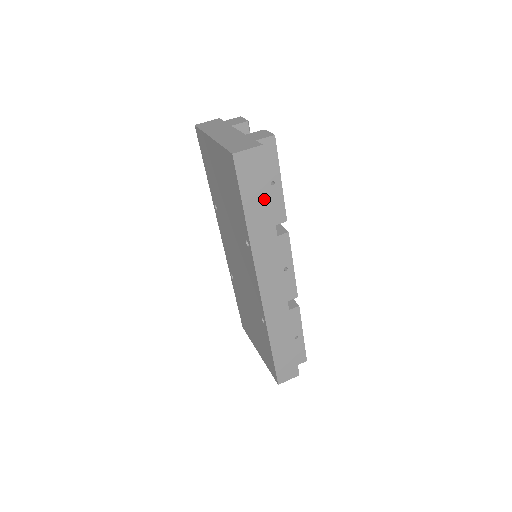
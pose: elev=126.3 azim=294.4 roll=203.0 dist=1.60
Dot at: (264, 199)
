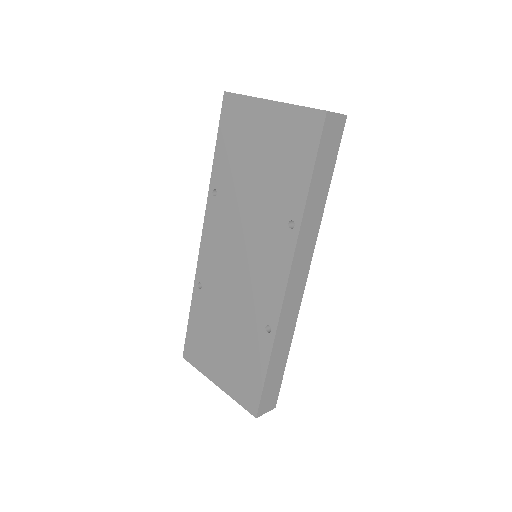
Dot at: (327, 176)
